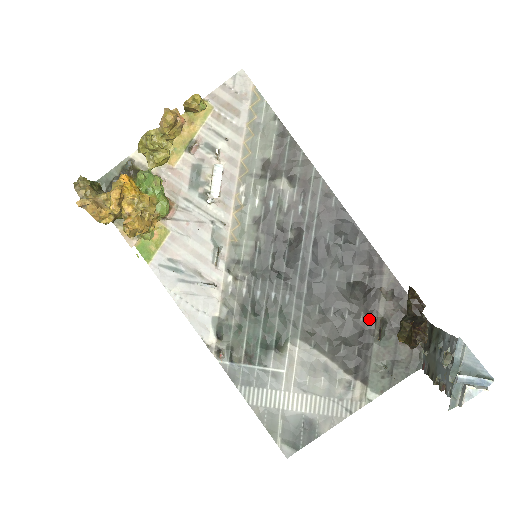
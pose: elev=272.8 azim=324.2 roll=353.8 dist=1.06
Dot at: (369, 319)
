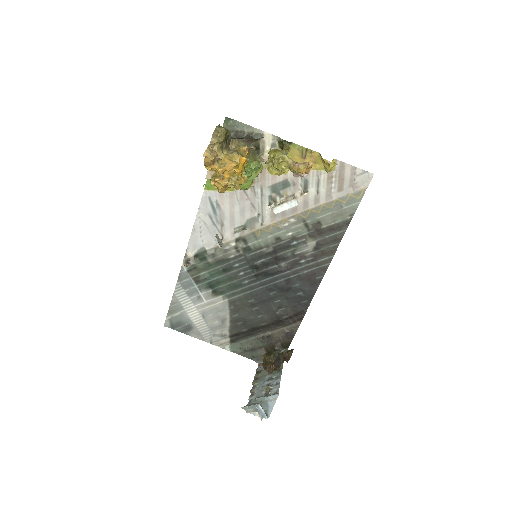
Dot at: (266, 328)
